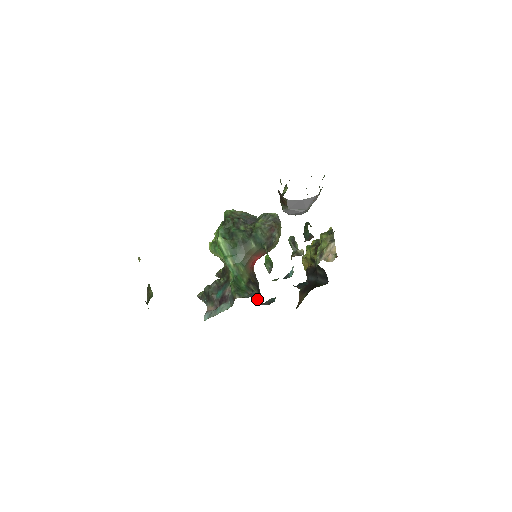
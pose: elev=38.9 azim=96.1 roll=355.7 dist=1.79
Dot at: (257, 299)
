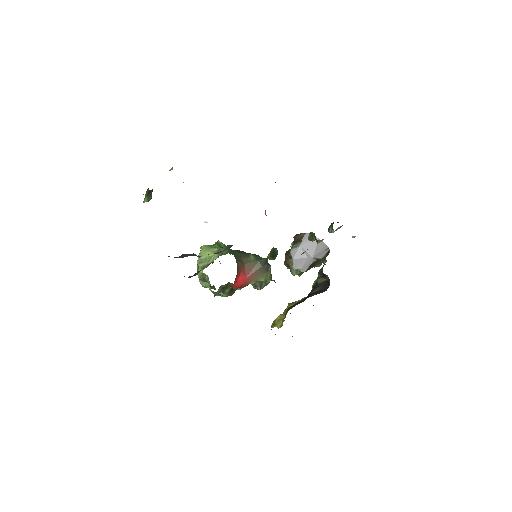
Dot at: occluded
